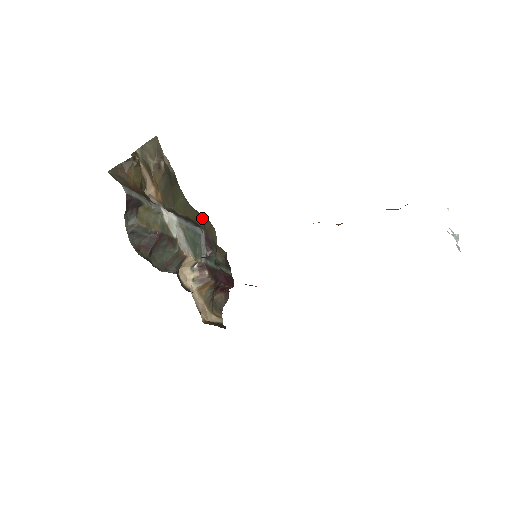
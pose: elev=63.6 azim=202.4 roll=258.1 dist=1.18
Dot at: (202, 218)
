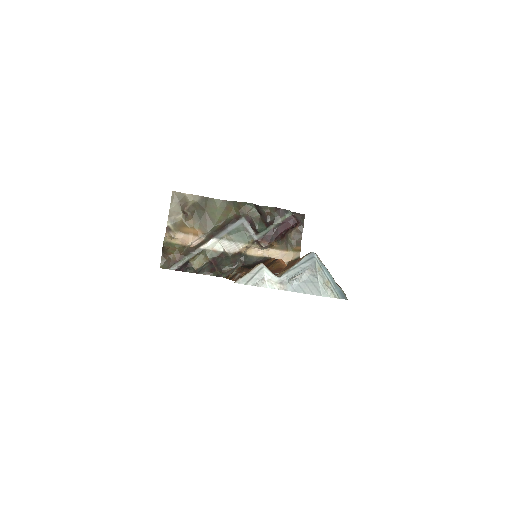
Dot at: (239, 206)
